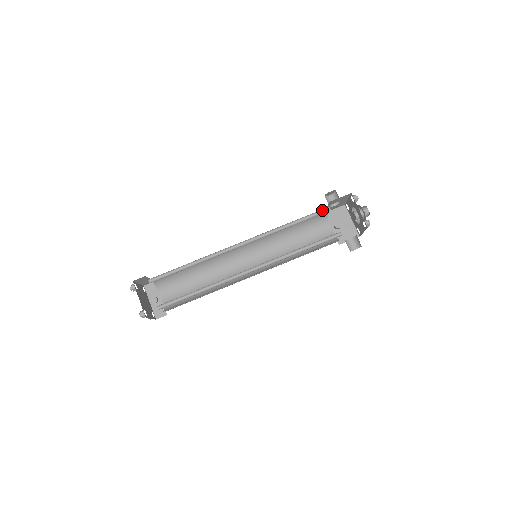
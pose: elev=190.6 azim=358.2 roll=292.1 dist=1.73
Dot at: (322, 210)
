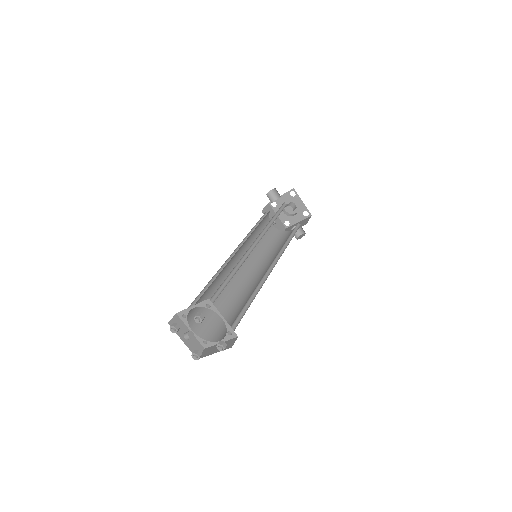
Dot at: (282, 205)
